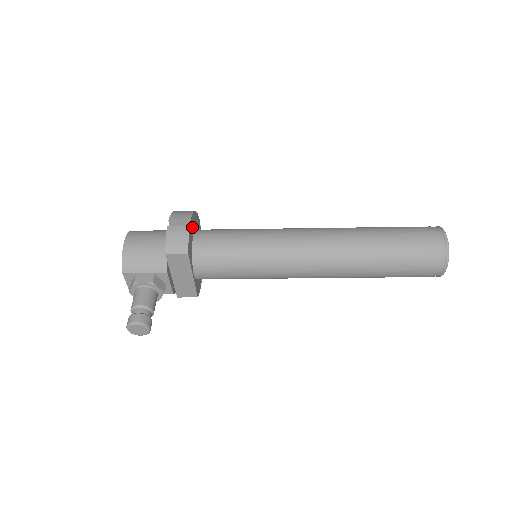
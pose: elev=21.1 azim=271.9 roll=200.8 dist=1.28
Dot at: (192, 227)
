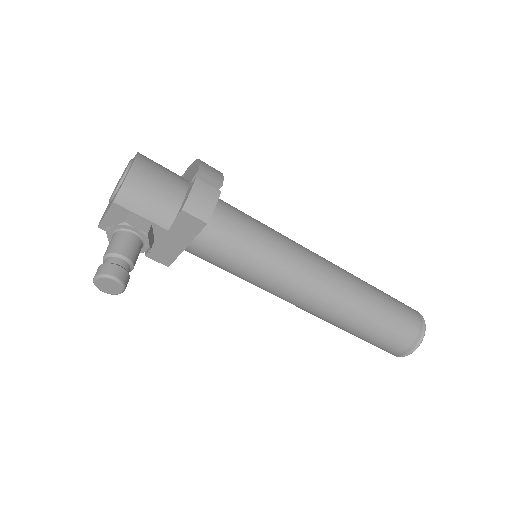
Dot at: occluded
